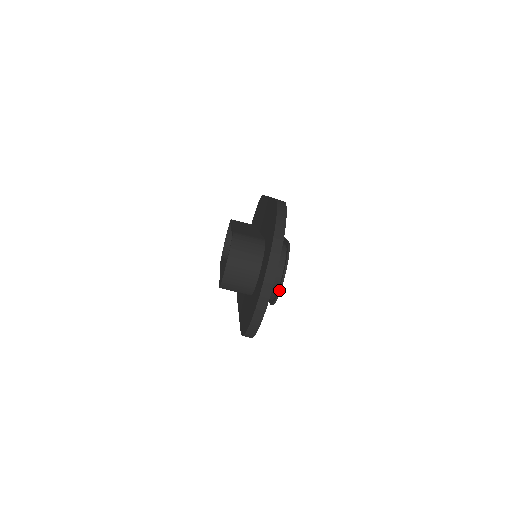
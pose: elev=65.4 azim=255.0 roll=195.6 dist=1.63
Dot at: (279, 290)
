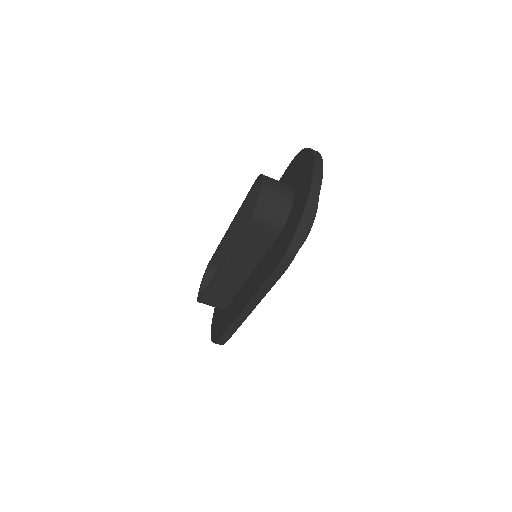
Dot at: (315, 211)
